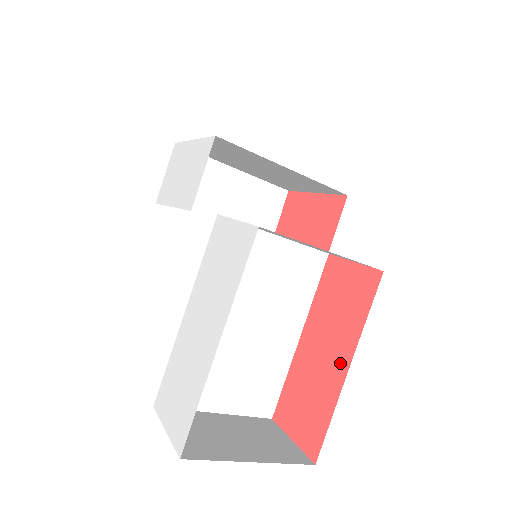
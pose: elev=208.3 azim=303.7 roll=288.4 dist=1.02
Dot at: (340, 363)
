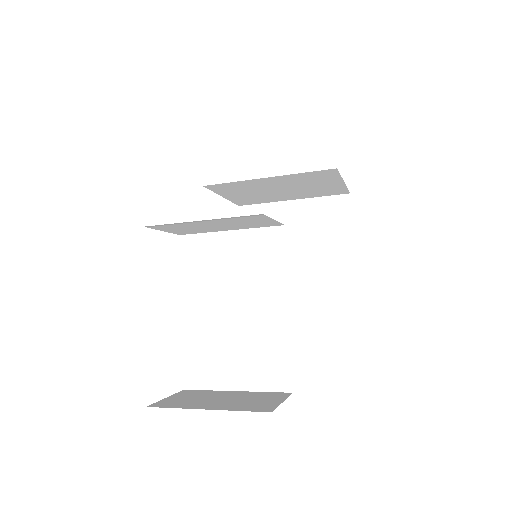
Dot at: occluded
